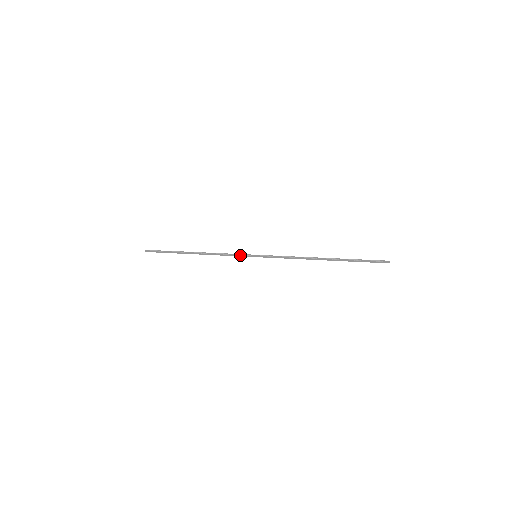
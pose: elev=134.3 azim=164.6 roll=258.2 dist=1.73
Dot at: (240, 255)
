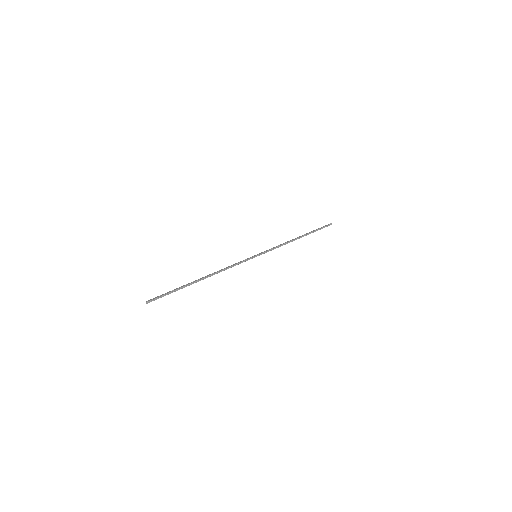
Dot at: occluded
